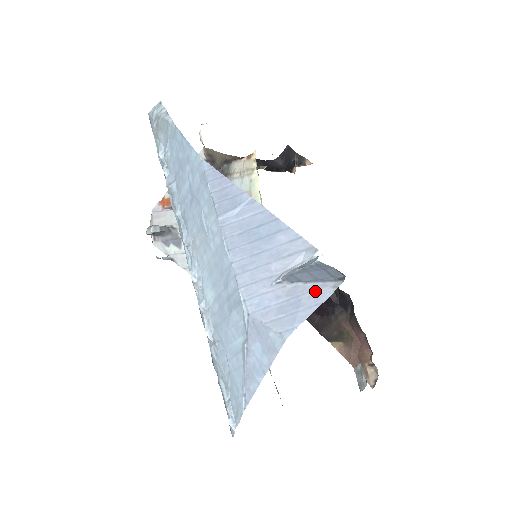
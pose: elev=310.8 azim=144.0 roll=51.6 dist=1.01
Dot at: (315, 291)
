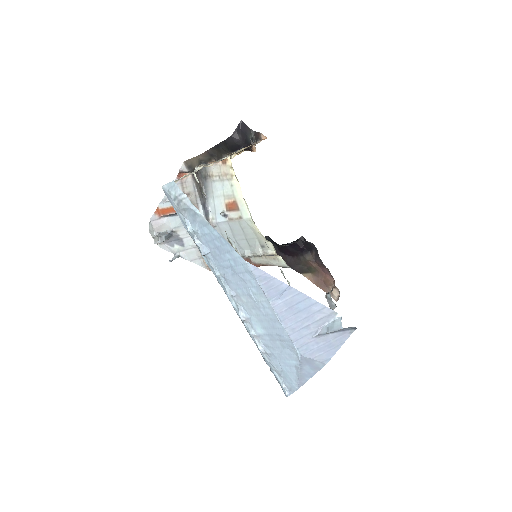
Dot at: (339, 337)
